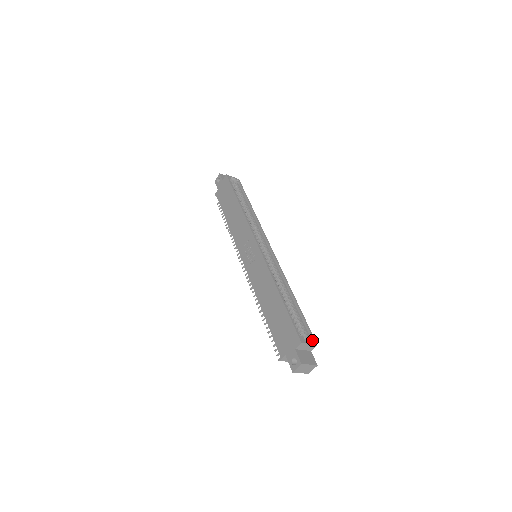
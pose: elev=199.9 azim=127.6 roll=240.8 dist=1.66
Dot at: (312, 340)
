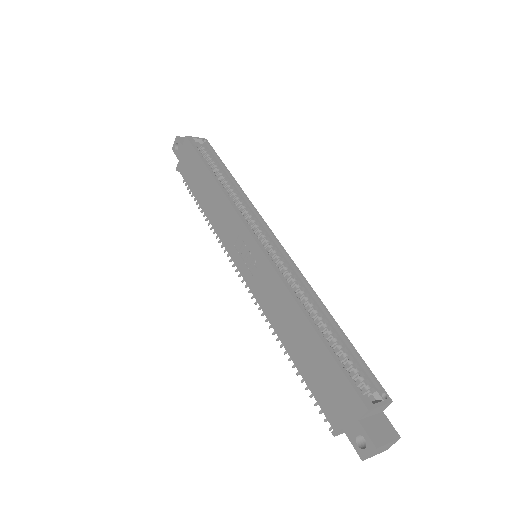
Dot at: (382, 394)
